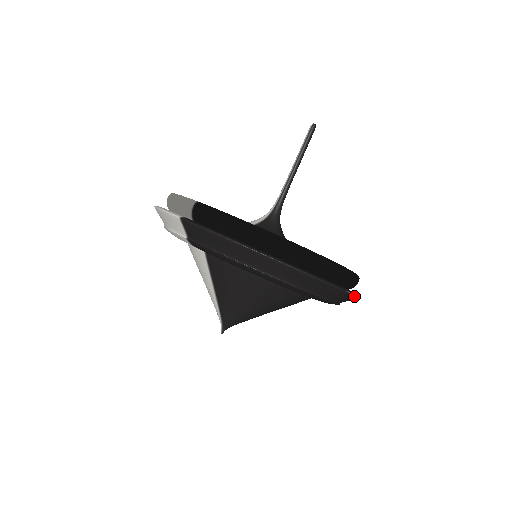
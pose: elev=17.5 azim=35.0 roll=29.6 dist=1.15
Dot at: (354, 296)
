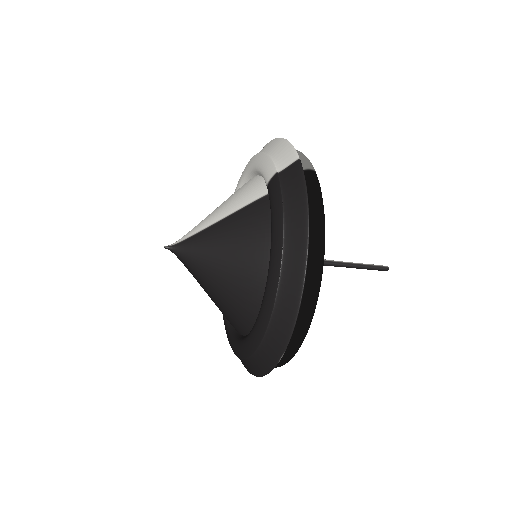
Dot at: (274, 365)
